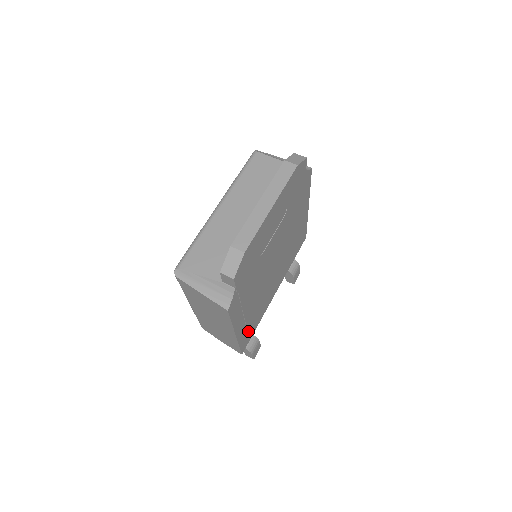
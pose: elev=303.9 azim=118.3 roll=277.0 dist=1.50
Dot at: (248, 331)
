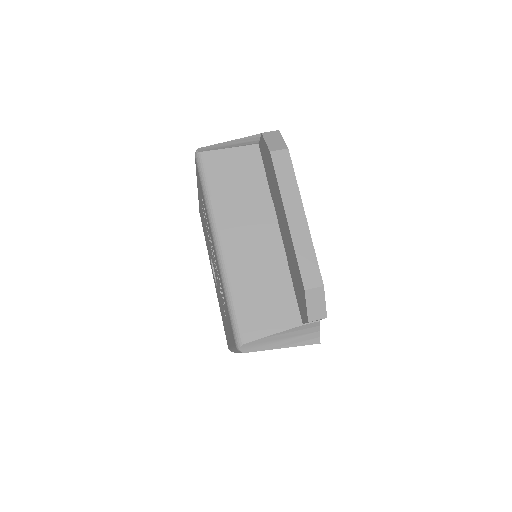
Dot at: occluded
